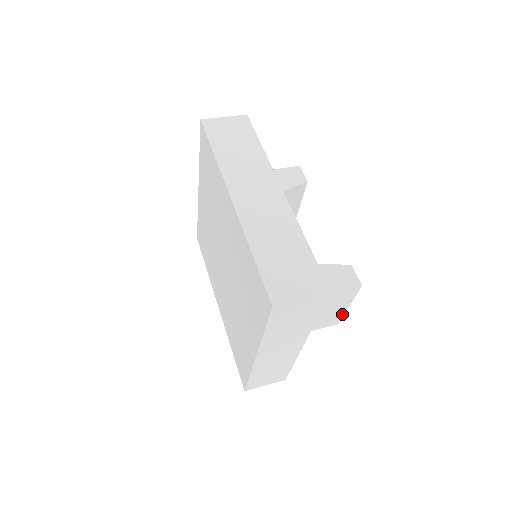
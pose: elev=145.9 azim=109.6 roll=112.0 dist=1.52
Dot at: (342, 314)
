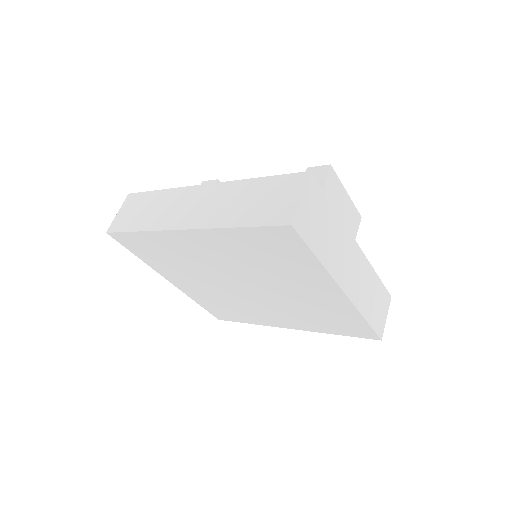
Dot at: (352, 205)
